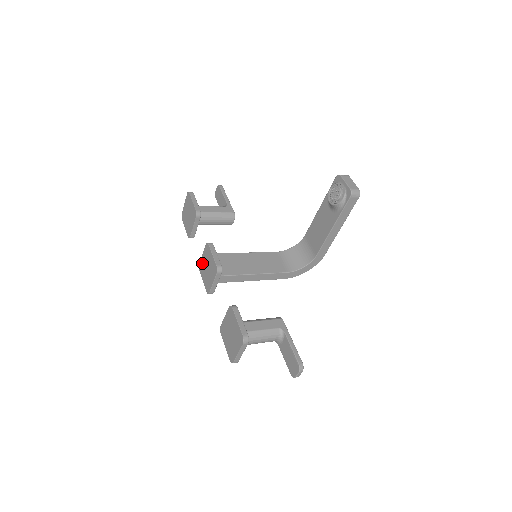
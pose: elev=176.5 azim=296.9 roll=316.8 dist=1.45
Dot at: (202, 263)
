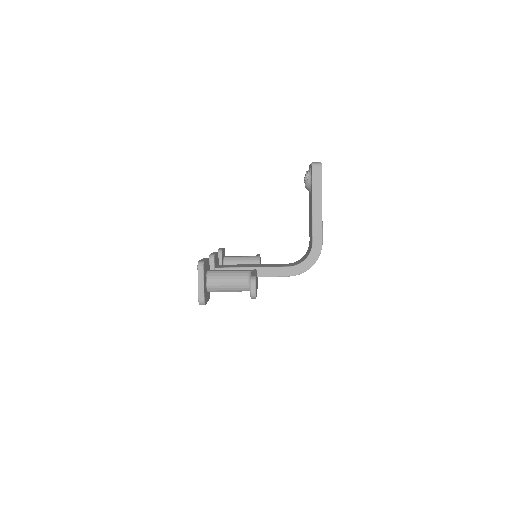
Dot at: occluded
